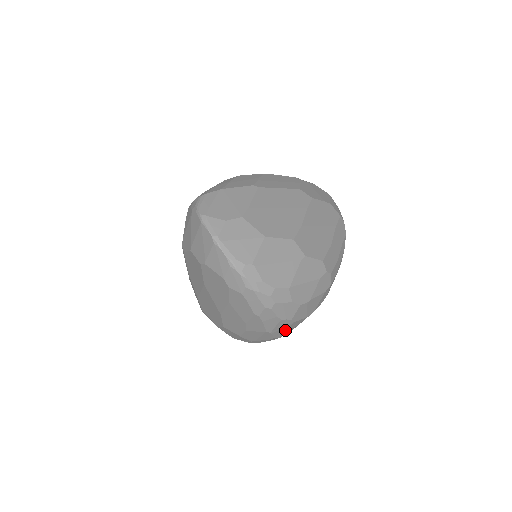
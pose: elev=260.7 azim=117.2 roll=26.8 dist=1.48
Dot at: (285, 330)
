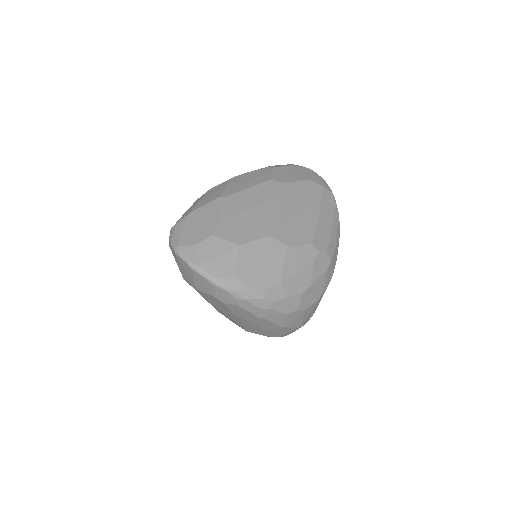
Dot at: (301, 319)
